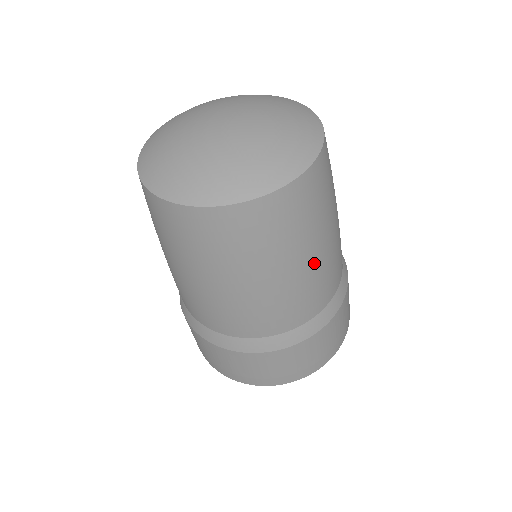
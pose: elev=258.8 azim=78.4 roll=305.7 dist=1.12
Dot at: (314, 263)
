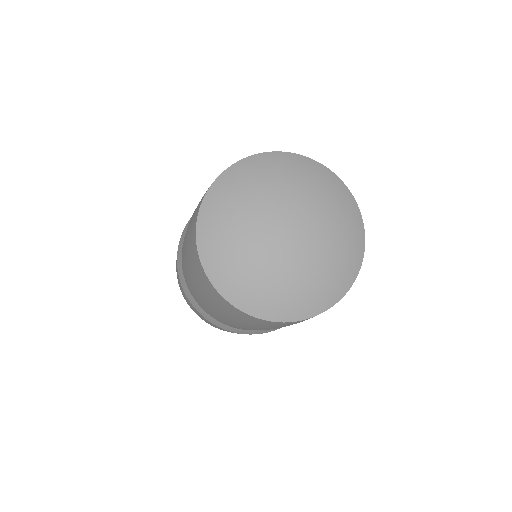
Dot at: occluded
